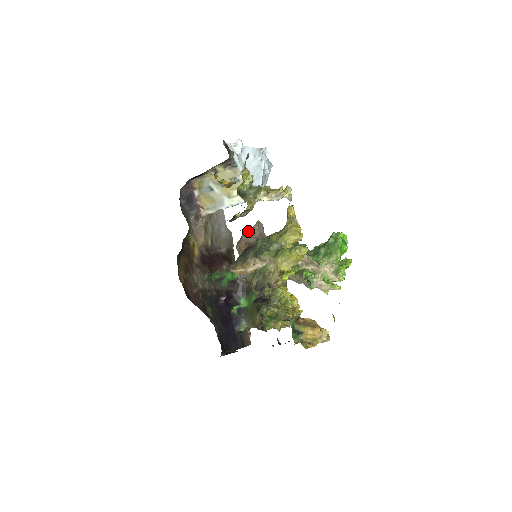
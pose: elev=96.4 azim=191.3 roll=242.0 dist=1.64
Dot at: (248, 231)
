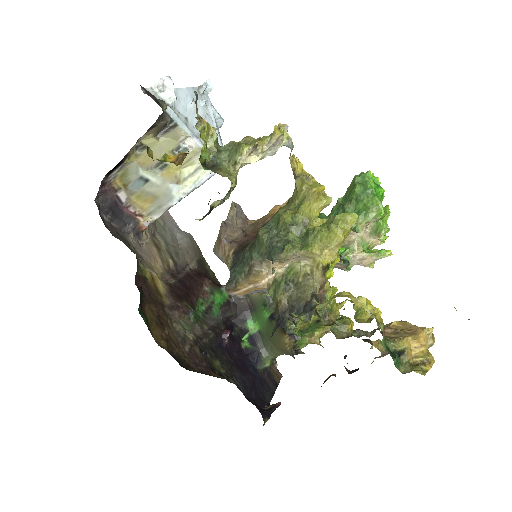
Dot at: (225, 223)
